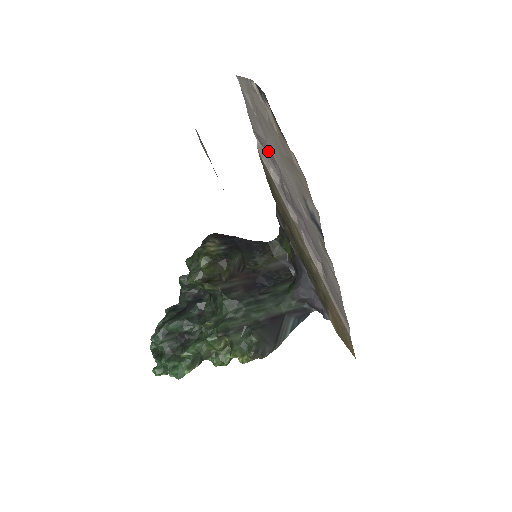
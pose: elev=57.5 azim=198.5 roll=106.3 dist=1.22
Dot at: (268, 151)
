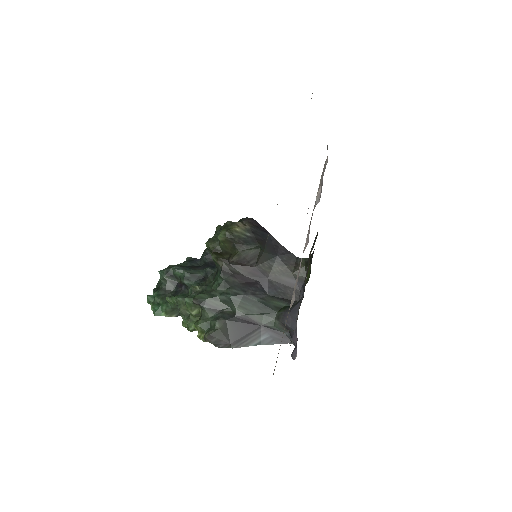
Dot at: occluded
